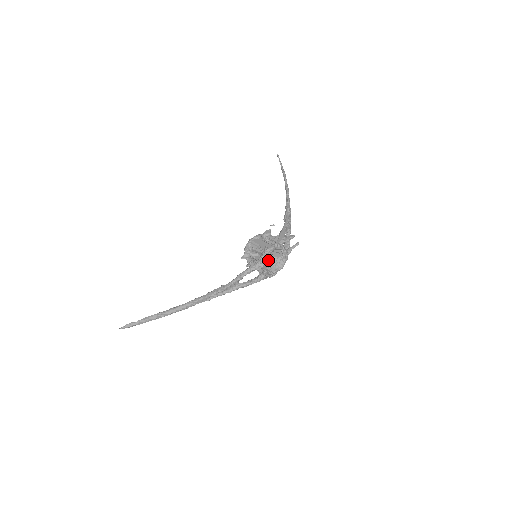
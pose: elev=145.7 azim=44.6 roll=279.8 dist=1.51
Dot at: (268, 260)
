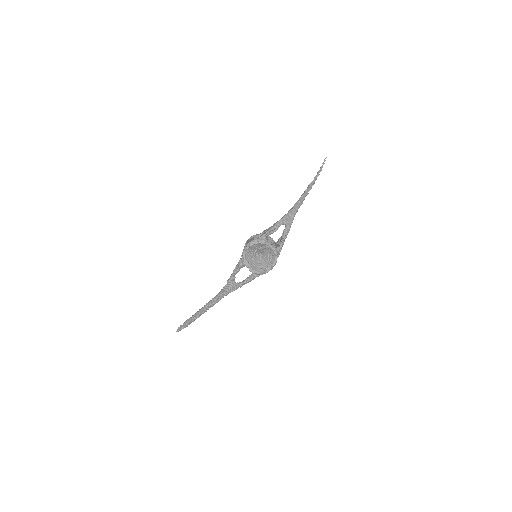
Dot at: (261, 258)
